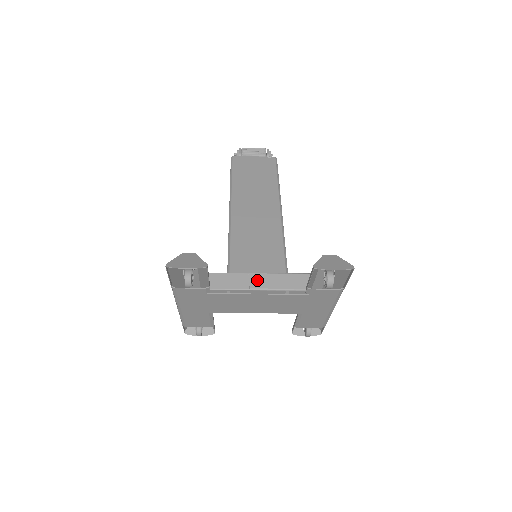
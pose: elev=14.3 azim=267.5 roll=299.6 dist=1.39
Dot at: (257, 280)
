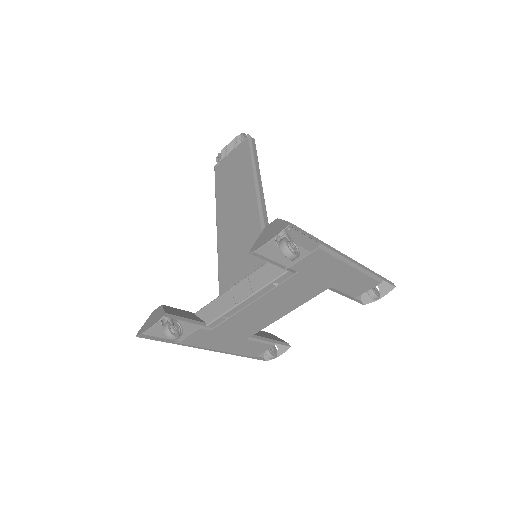
Dot at: (240, 290)
